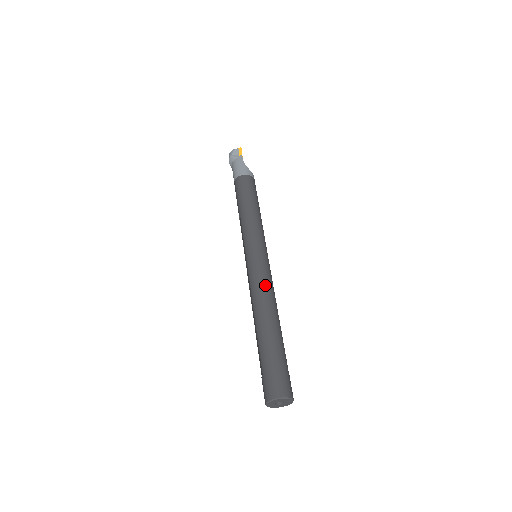
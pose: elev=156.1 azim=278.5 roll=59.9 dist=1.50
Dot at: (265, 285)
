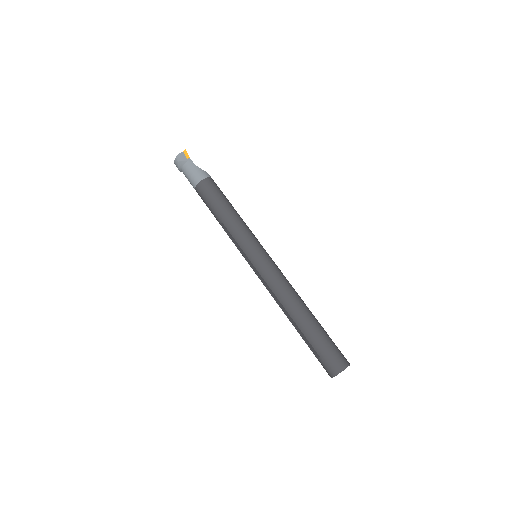
Dot at: (283, 282)
